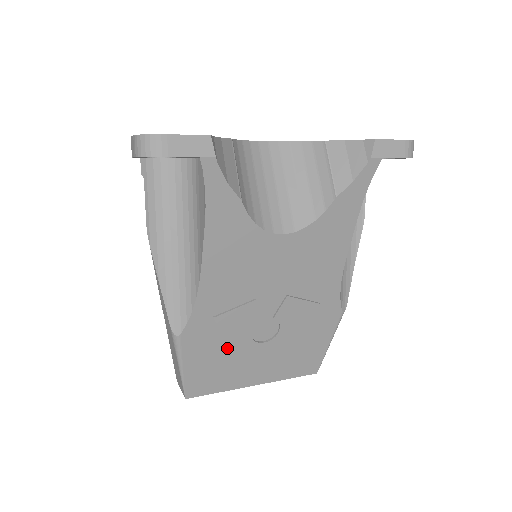
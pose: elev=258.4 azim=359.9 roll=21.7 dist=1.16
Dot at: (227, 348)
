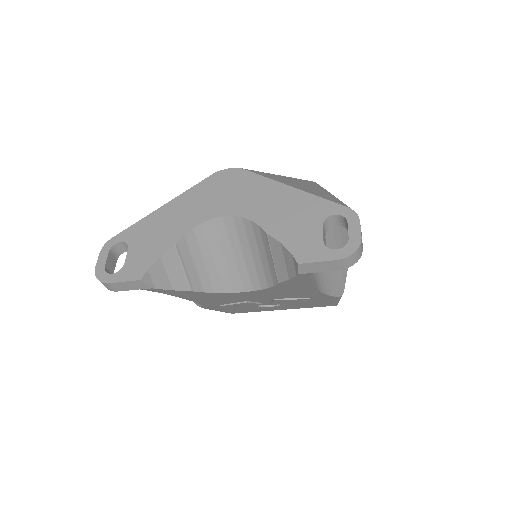
Dot at: (244, 307)
